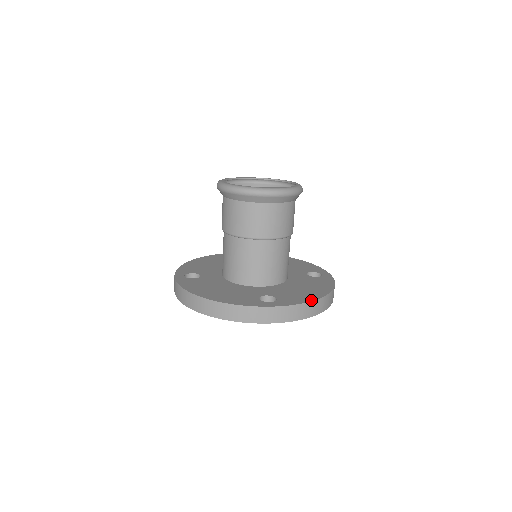
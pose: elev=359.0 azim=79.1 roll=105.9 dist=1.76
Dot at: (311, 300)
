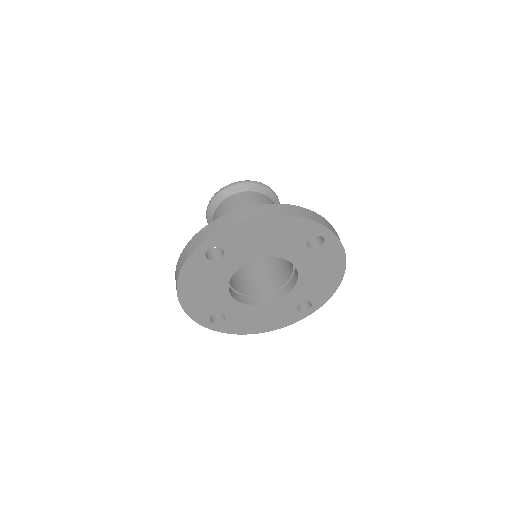
Dot at: (238, 211)
